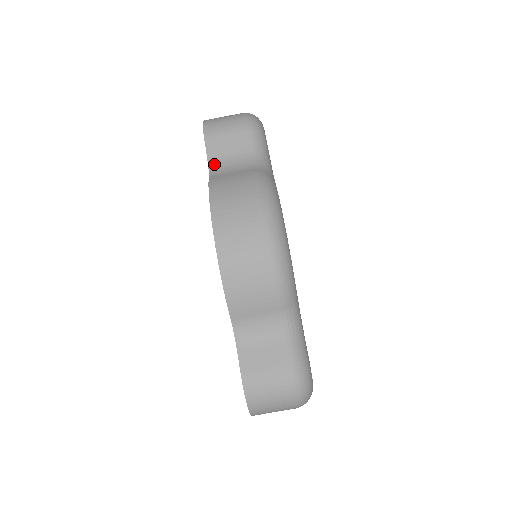
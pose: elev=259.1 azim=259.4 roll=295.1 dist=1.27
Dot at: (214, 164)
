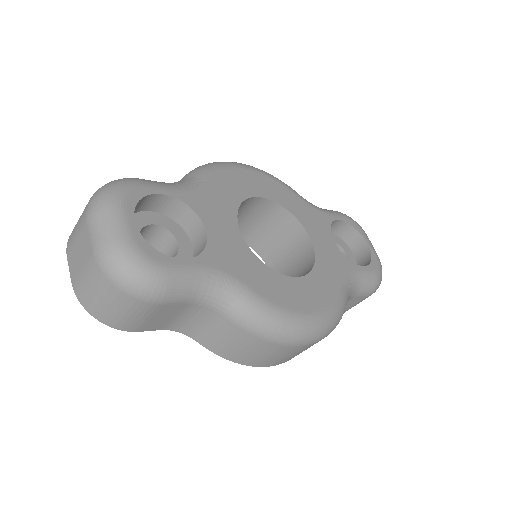
Dot at: (177, 328)
